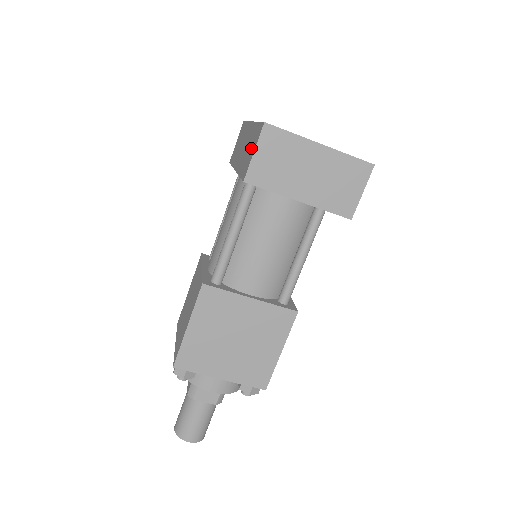
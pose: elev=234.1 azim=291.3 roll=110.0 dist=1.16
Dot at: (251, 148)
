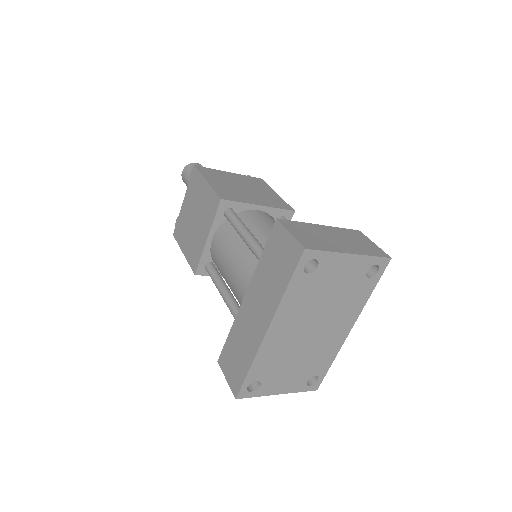
Dot at: (233, 366)
